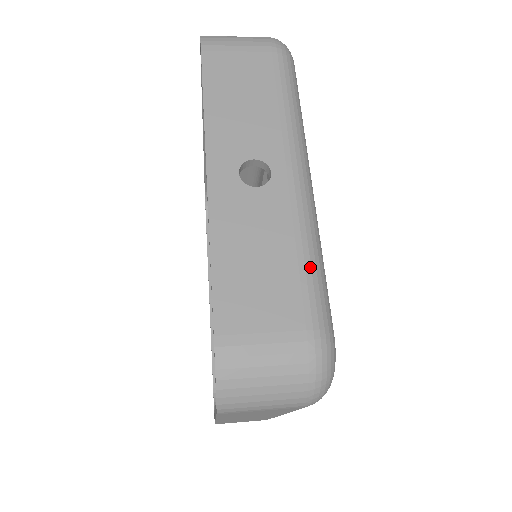
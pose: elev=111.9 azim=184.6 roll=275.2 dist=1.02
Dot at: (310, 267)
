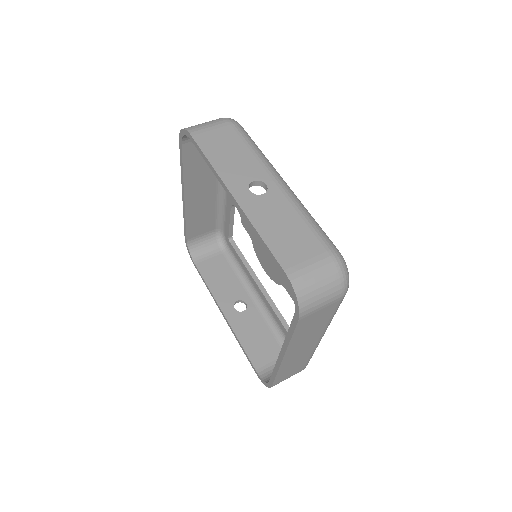
Dot at: (312, 223)
